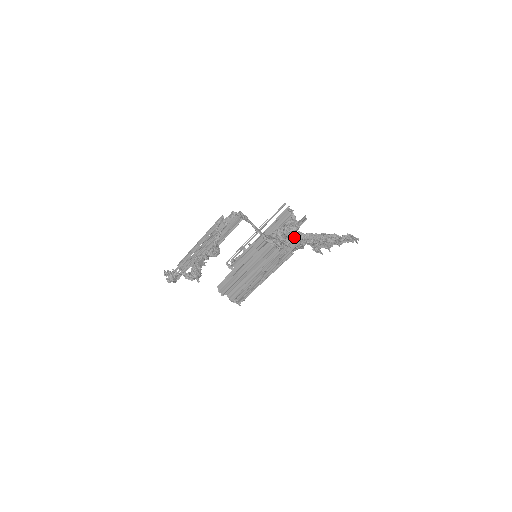
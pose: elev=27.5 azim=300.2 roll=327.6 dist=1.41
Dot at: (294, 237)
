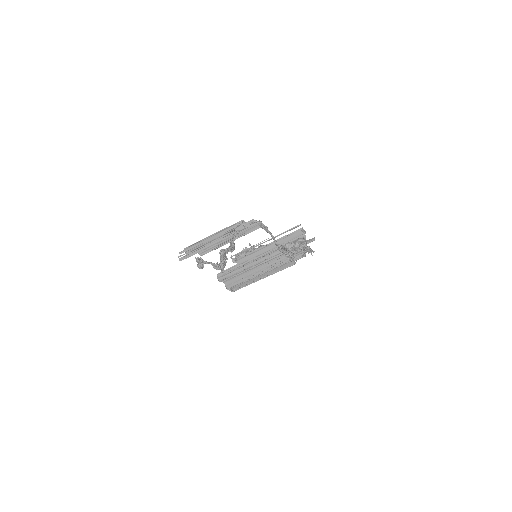
Dot at: (300, 251)
